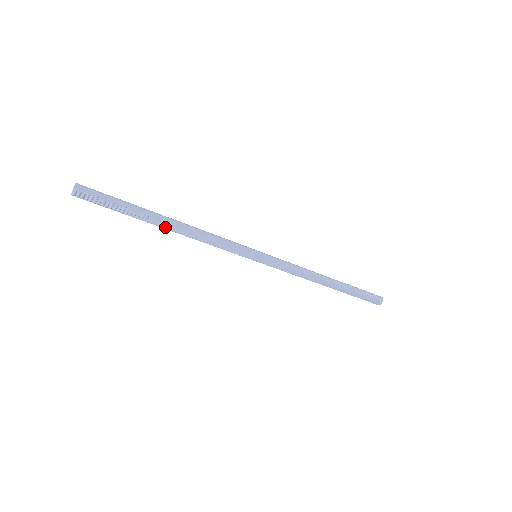
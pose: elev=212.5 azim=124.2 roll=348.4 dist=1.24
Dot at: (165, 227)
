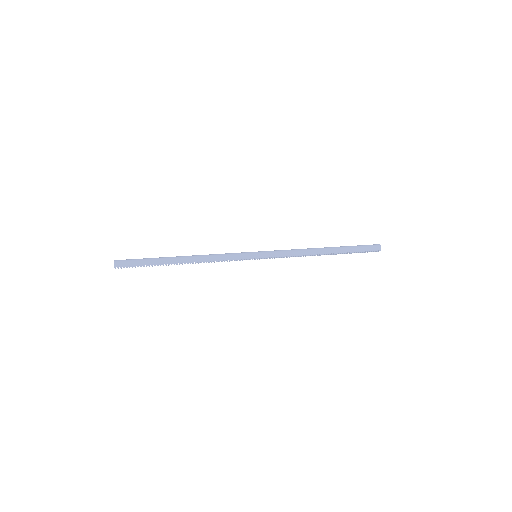
Dot at: (181, 263)
